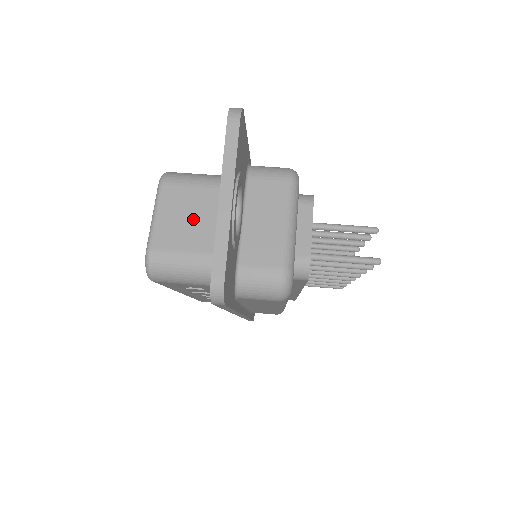
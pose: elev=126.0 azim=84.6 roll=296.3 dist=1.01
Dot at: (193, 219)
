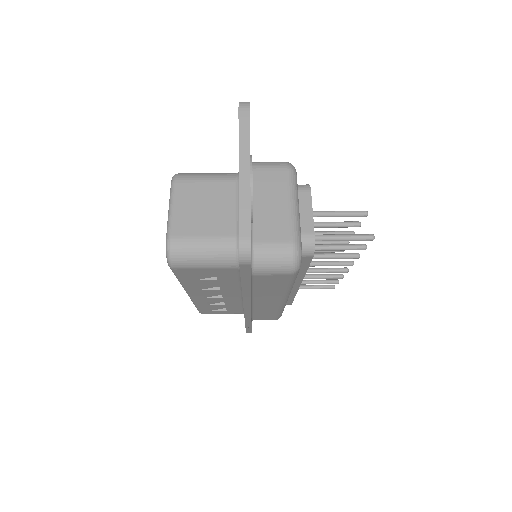
Dot at: (206, 209)
